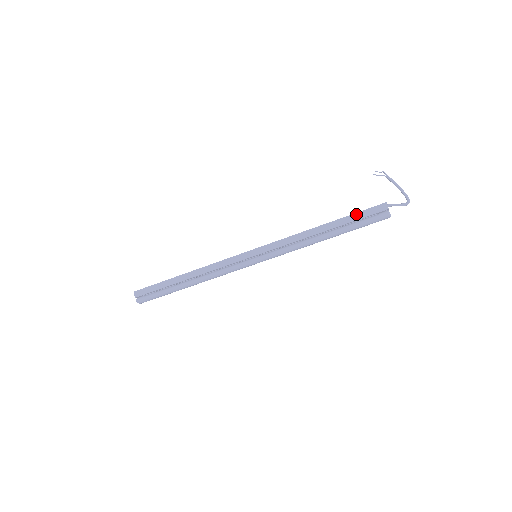
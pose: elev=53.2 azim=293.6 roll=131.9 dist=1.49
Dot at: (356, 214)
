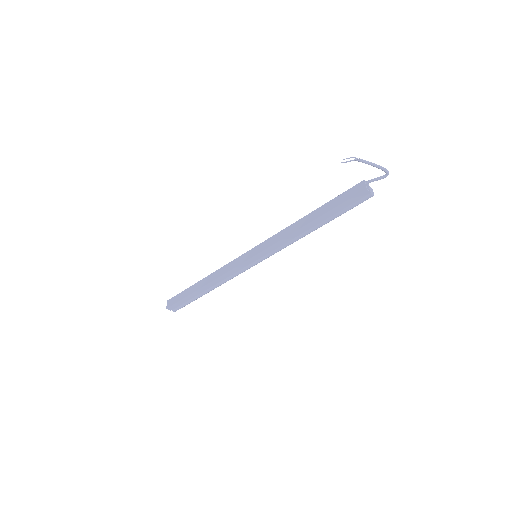
Dot at: (339, 206)
